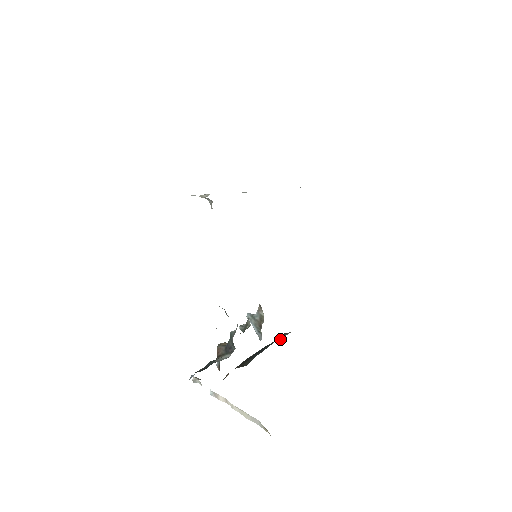
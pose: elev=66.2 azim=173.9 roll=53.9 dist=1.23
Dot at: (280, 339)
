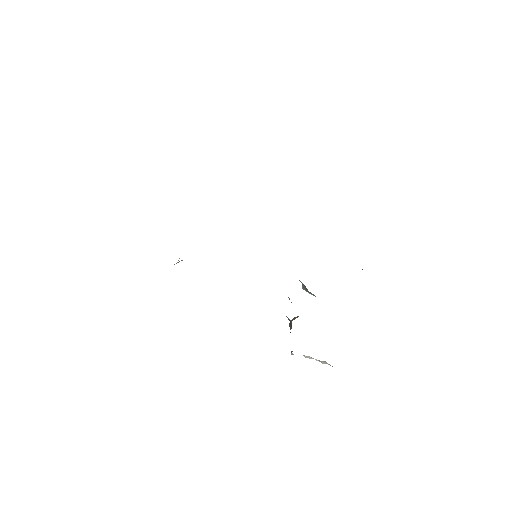
Dot at: occluded
